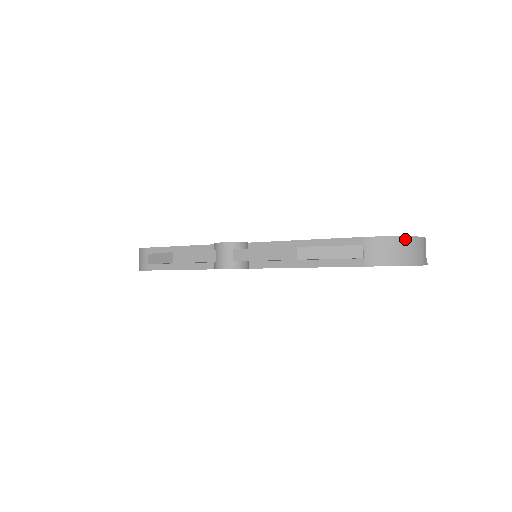
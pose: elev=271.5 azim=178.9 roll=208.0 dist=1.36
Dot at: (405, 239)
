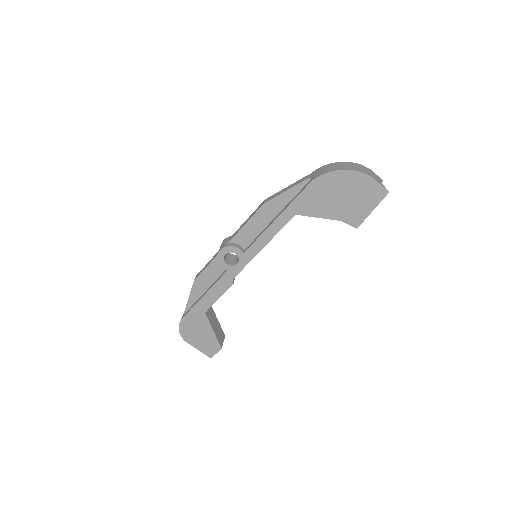
Dot at: (344, 163)
